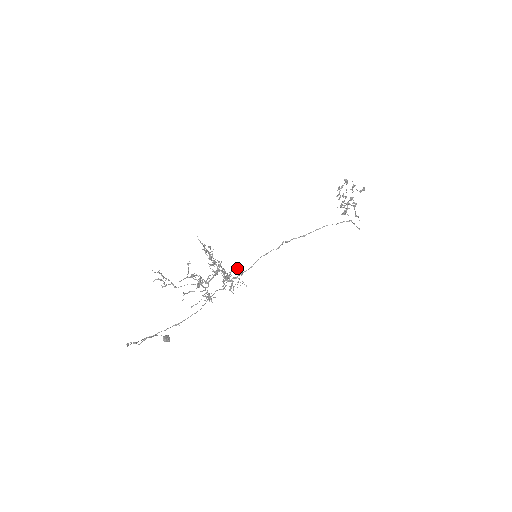
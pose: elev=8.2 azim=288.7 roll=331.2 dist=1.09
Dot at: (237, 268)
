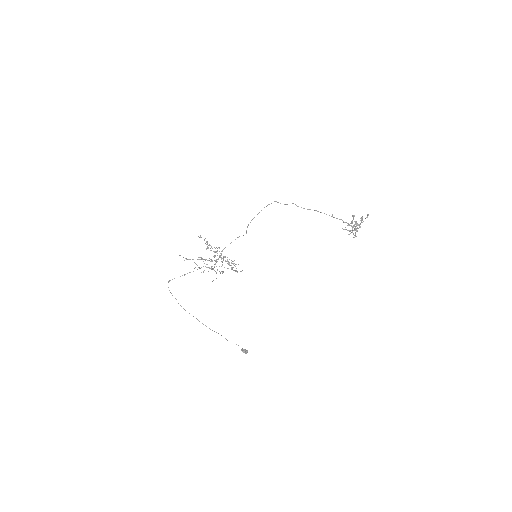
Dot at: occluded
